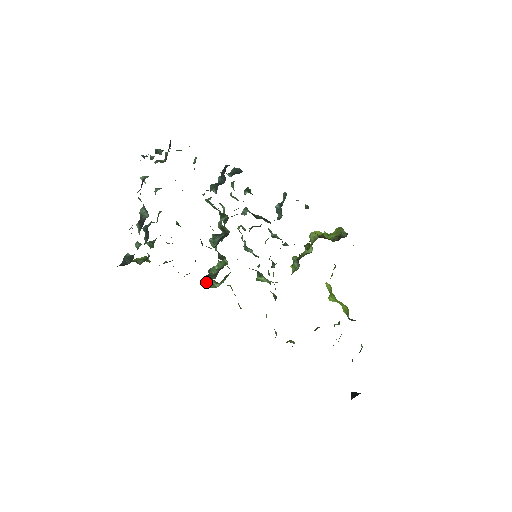
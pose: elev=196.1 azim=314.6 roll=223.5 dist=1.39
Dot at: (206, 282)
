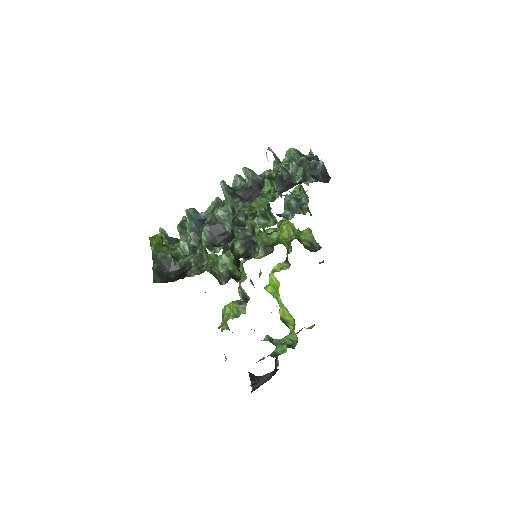
Dot at: occluded
